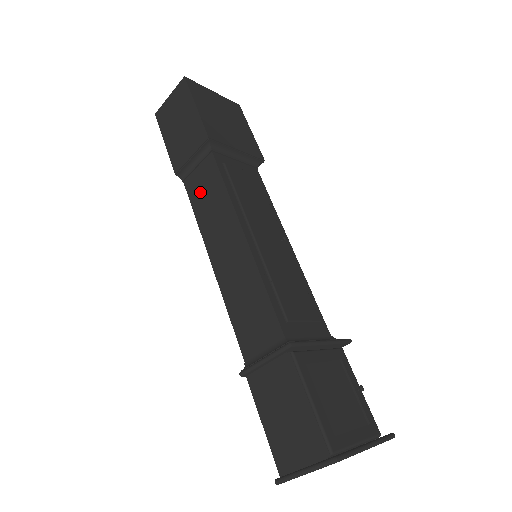
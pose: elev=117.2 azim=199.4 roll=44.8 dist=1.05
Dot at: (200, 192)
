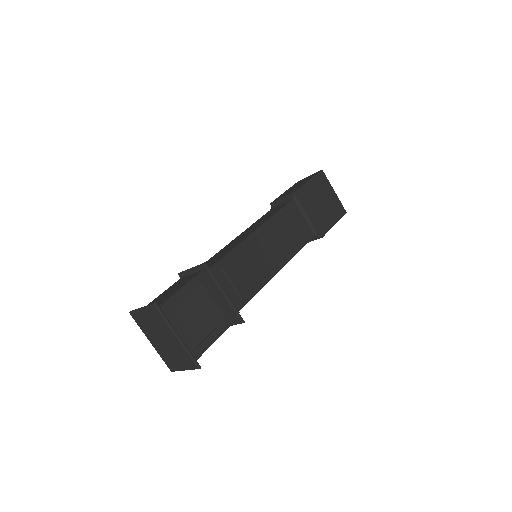
Dot at: (268, 214)
